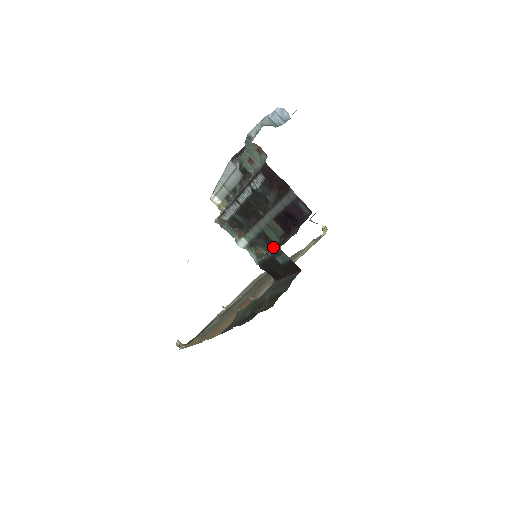
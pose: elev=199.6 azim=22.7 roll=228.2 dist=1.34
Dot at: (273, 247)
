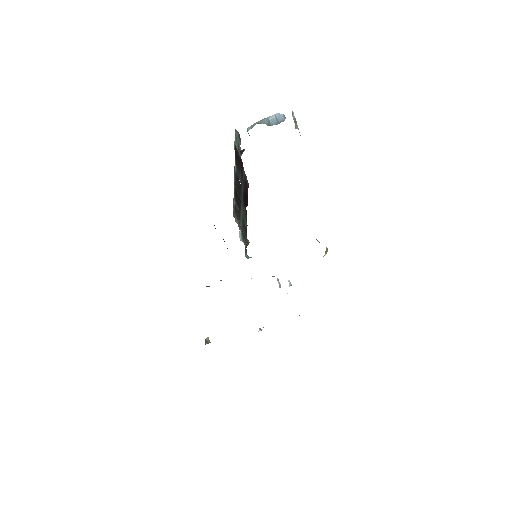
Dot at: occluded
